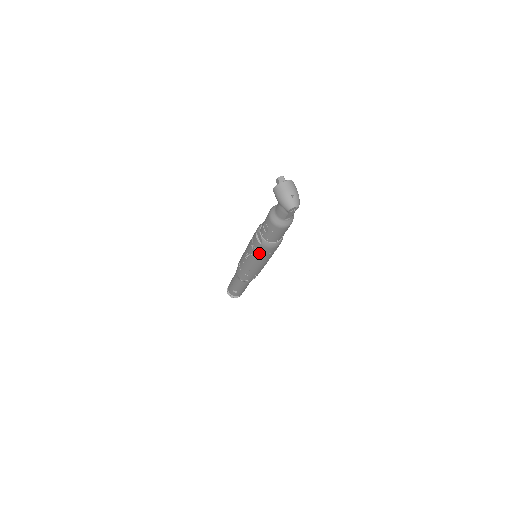
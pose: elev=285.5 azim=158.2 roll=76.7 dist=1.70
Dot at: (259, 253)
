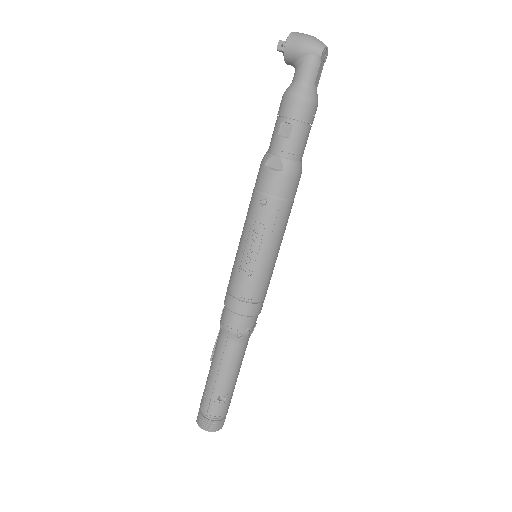
Dot at: (278, 203)
